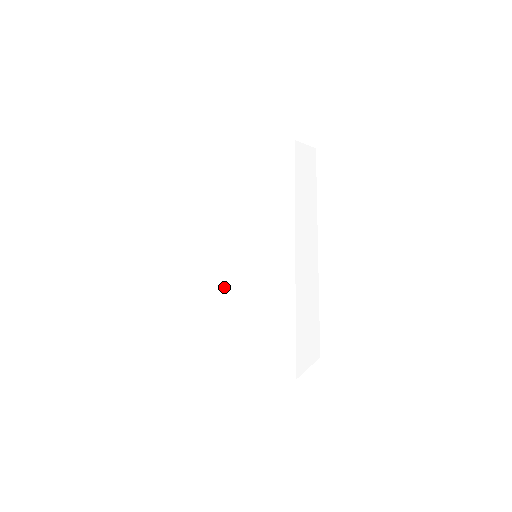
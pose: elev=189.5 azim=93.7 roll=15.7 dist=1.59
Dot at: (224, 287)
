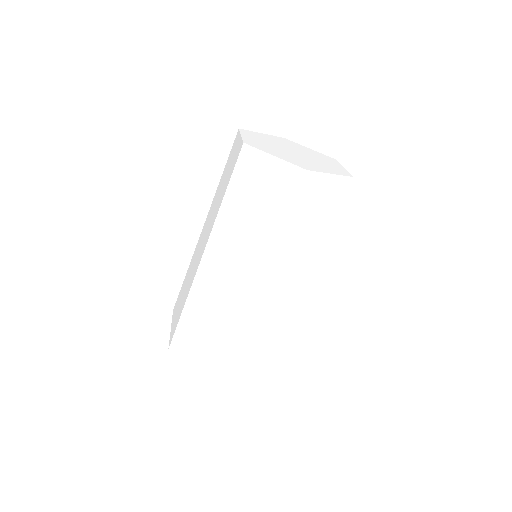
Dot at: (256, 310)
